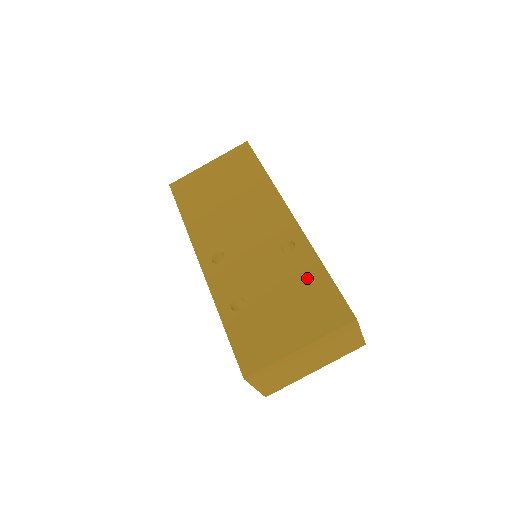
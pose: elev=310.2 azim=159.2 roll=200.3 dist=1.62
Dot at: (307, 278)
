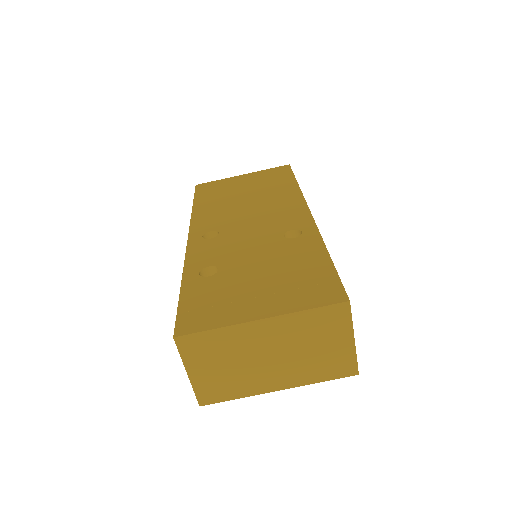
Dot at: (302, 259)
